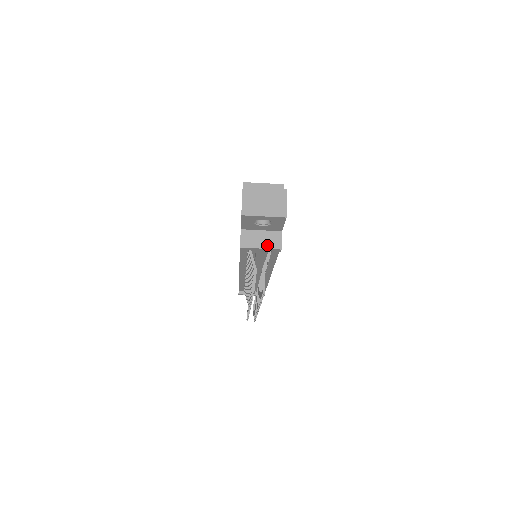
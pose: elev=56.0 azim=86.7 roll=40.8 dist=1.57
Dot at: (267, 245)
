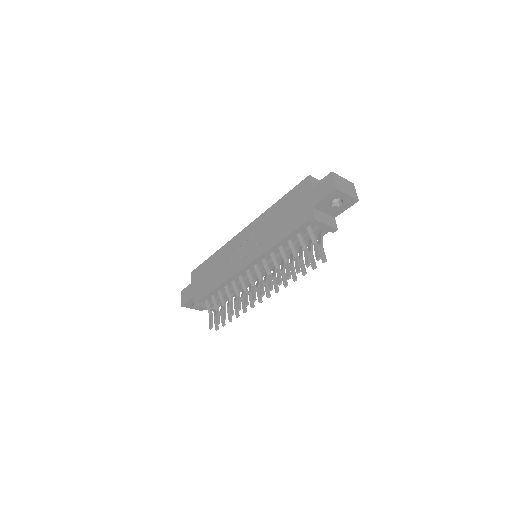
Dot at: (330, 224)
